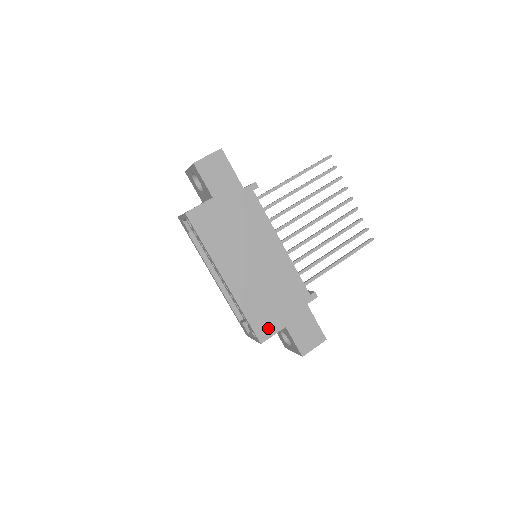
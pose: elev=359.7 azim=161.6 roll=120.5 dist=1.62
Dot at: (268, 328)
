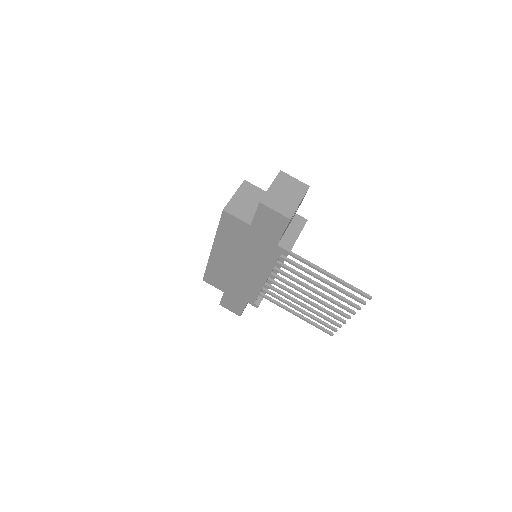
Dot at: (214, 282)
